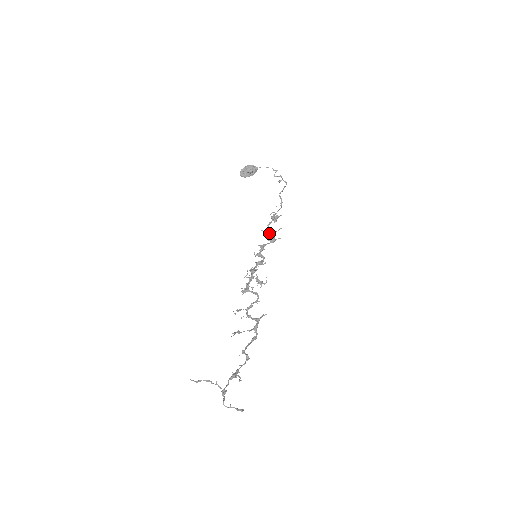
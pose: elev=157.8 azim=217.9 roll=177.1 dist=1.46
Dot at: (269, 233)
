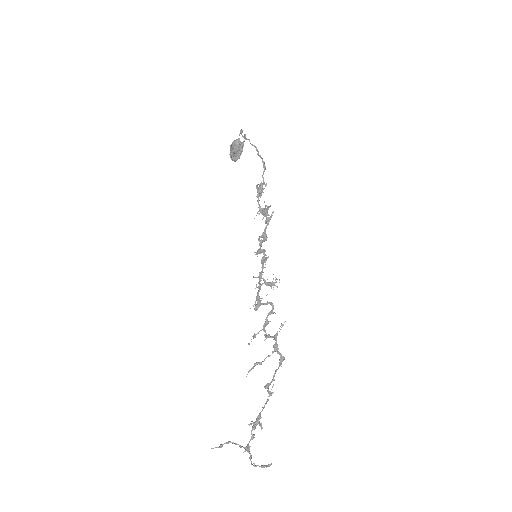
Dot at: (263, 214)
